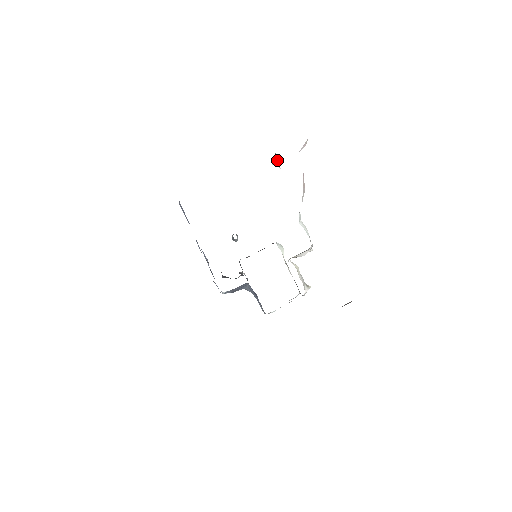
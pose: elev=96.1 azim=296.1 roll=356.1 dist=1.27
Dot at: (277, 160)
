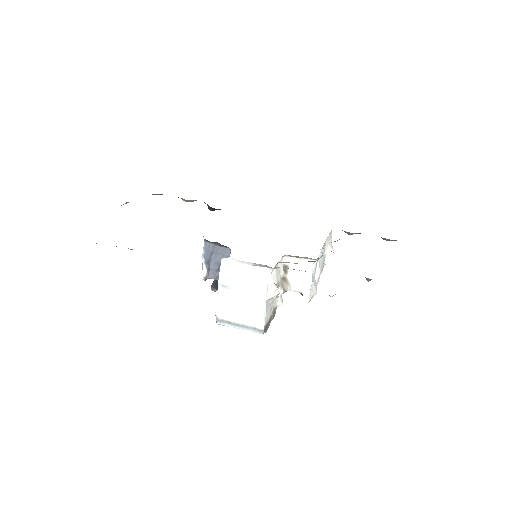
Dot at: (329, 241)
